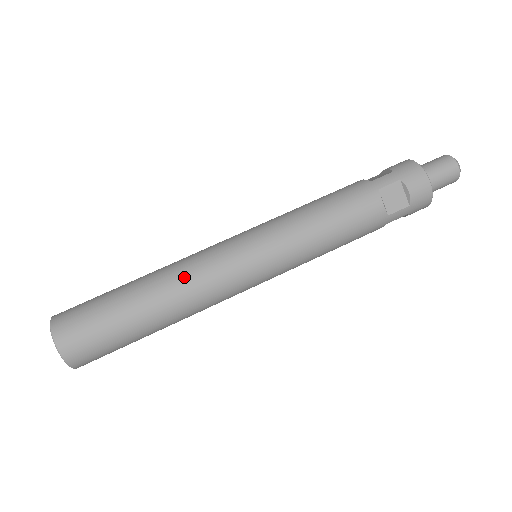
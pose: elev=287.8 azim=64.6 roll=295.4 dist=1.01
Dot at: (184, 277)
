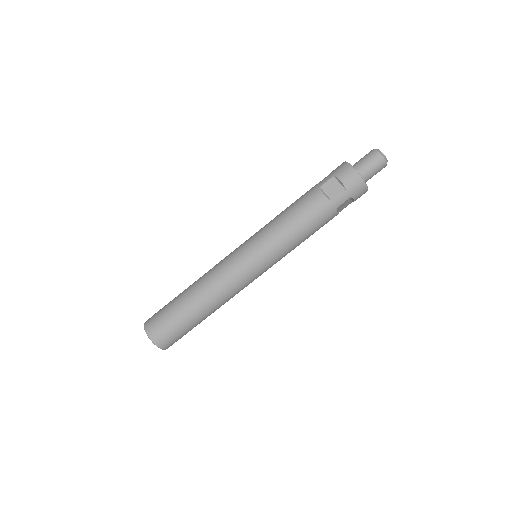
Dot at: (208, 277)
